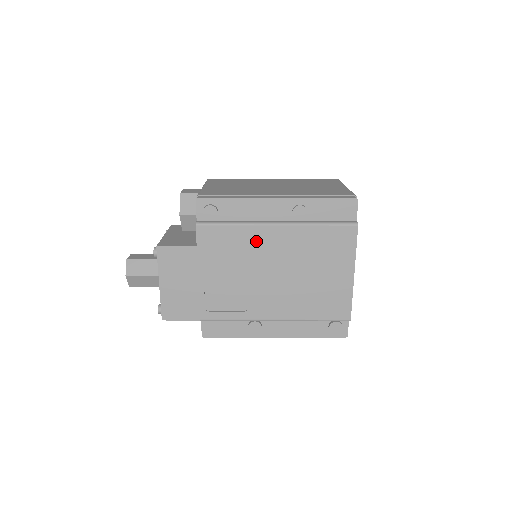
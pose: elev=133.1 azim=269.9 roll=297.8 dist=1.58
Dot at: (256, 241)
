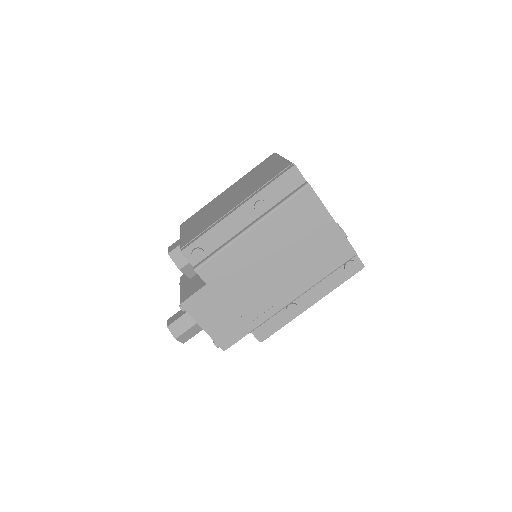
Dot at: (245, 250)
